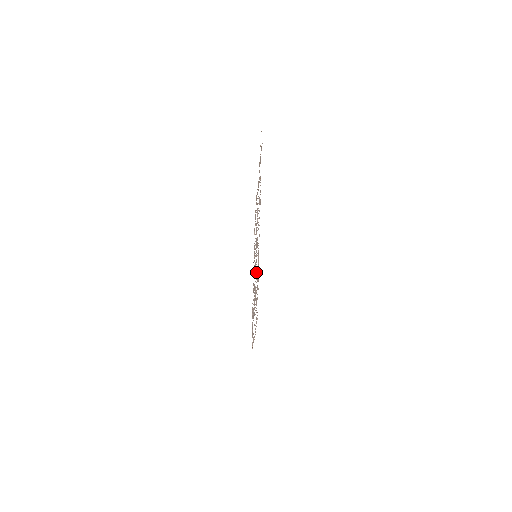
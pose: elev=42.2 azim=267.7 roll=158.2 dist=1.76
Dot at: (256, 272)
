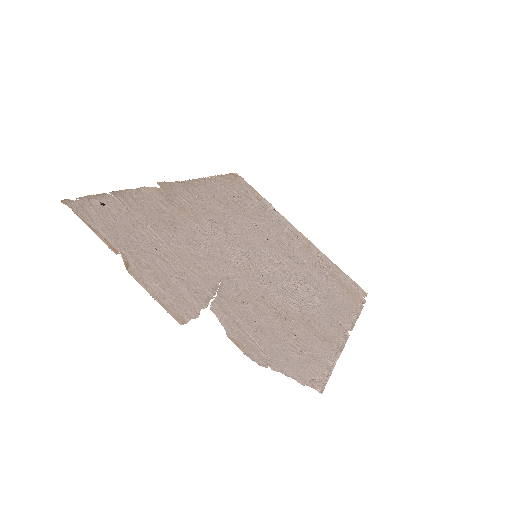
Dot at: (270, 294)
